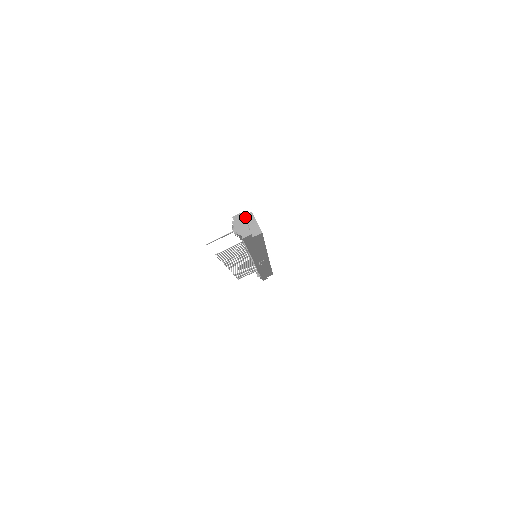
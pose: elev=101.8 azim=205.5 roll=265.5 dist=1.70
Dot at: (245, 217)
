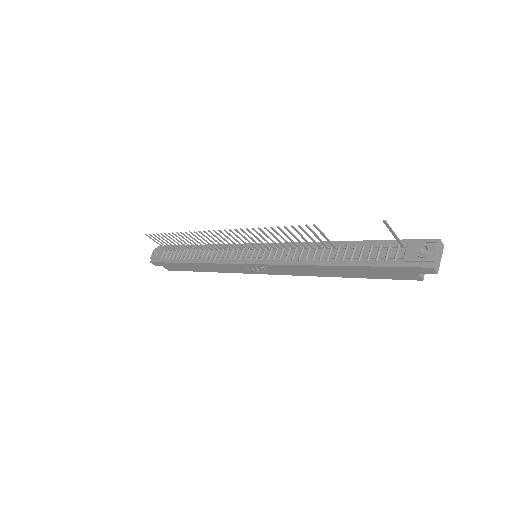
Dot at: occluded
